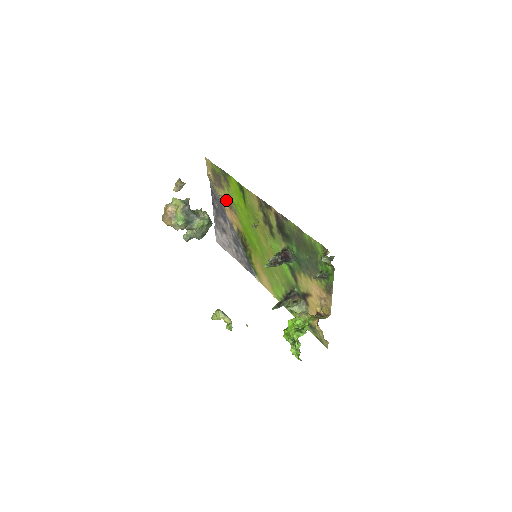
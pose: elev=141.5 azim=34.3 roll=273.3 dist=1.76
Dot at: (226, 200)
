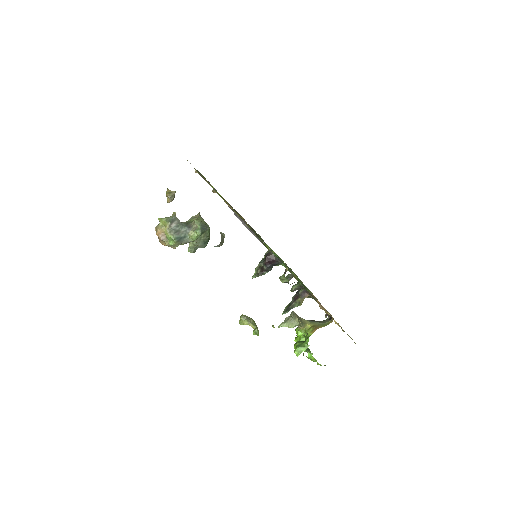
Dot at: occluded
